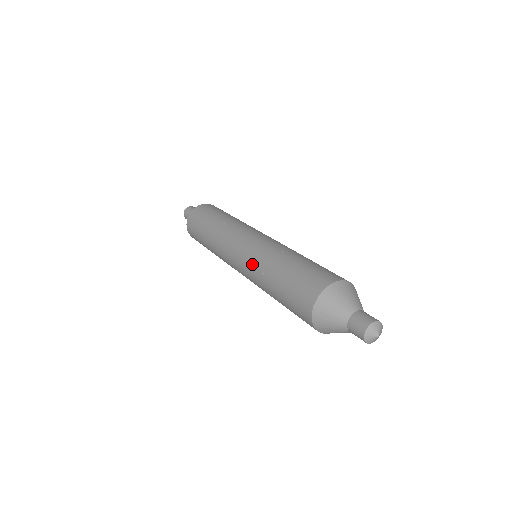
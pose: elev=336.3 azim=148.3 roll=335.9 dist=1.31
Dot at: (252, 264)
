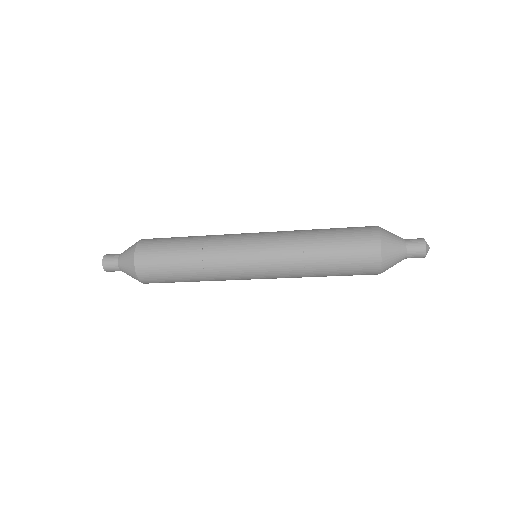
Dot at: (283, 236)
